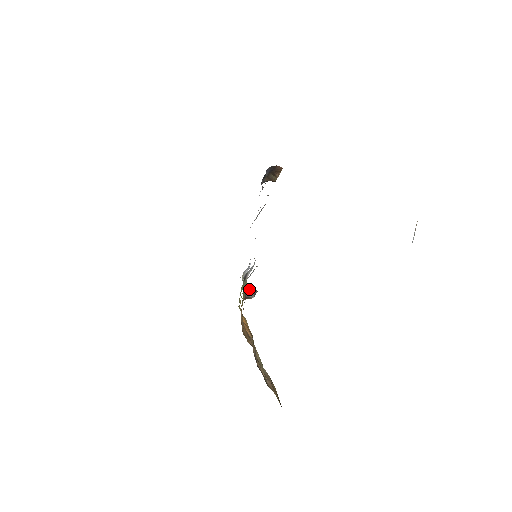
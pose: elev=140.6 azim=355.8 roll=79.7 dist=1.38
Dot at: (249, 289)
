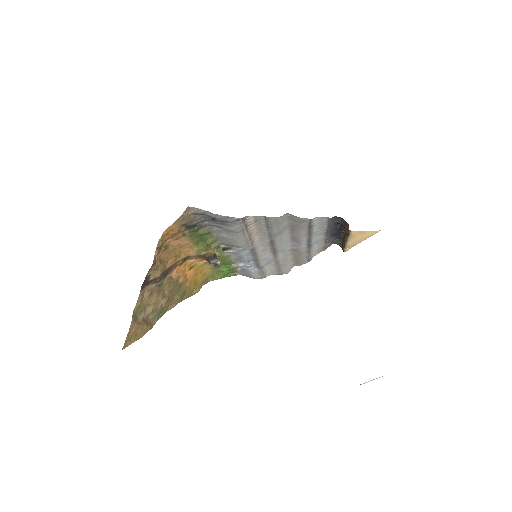
Dot at: (217, 256)
